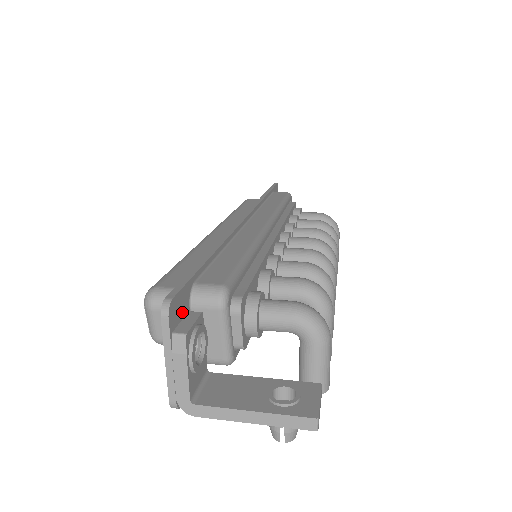
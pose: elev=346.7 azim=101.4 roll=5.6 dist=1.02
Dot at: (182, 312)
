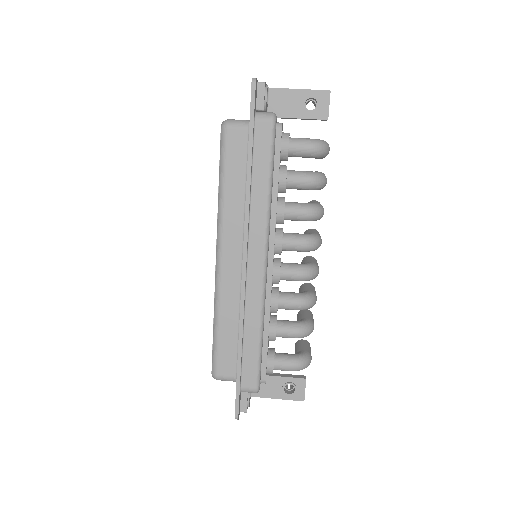
Dot at: (240, 401)
